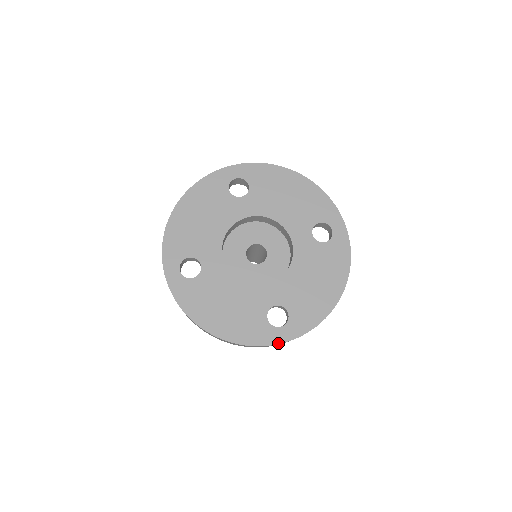
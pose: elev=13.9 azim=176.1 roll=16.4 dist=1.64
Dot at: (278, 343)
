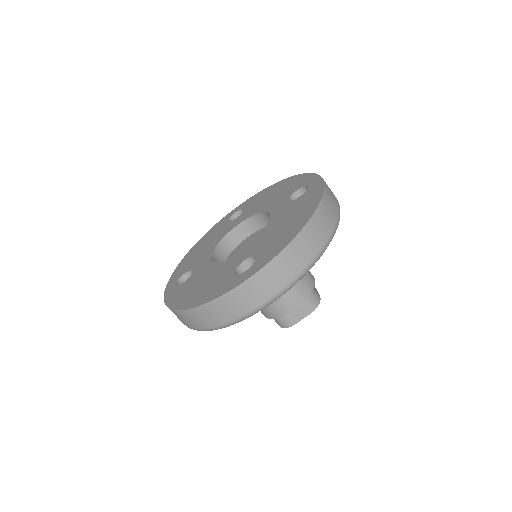
Dot at: (240, 284)
